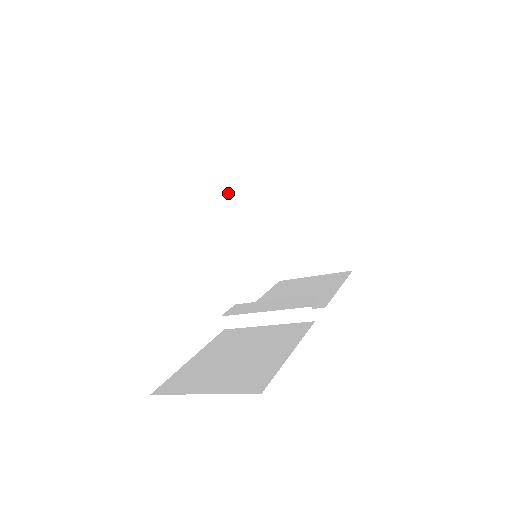
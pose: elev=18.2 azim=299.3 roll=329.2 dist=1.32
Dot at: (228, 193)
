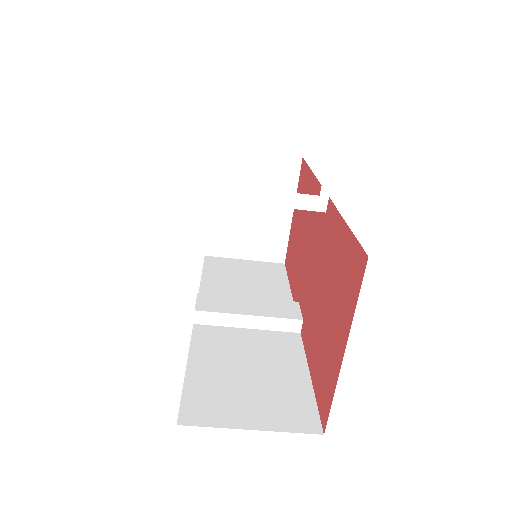
Dot at: (268, 191)
